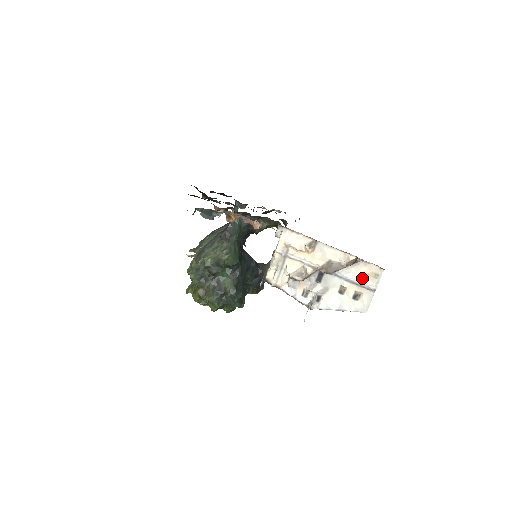
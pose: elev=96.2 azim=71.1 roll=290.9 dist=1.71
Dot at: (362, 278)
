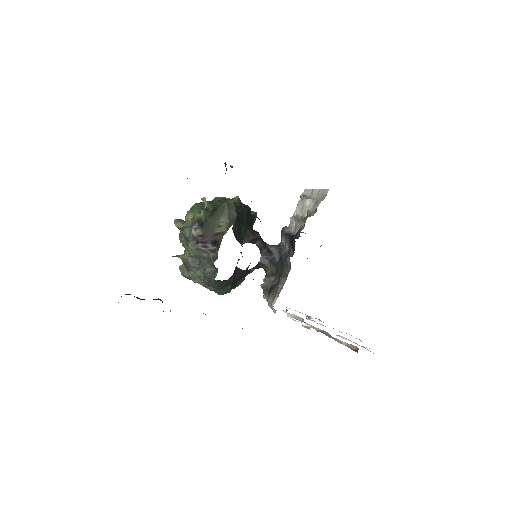
Dot at: occluded
